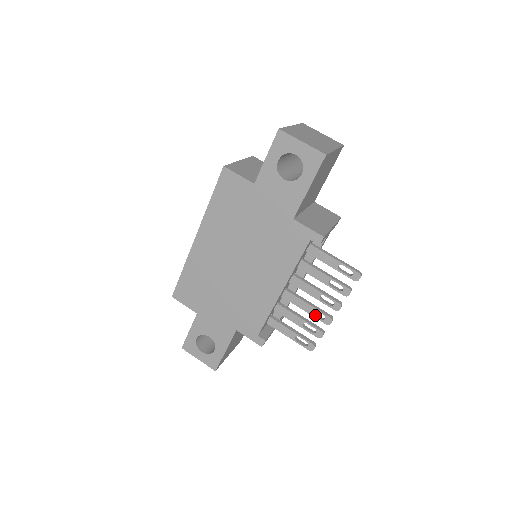
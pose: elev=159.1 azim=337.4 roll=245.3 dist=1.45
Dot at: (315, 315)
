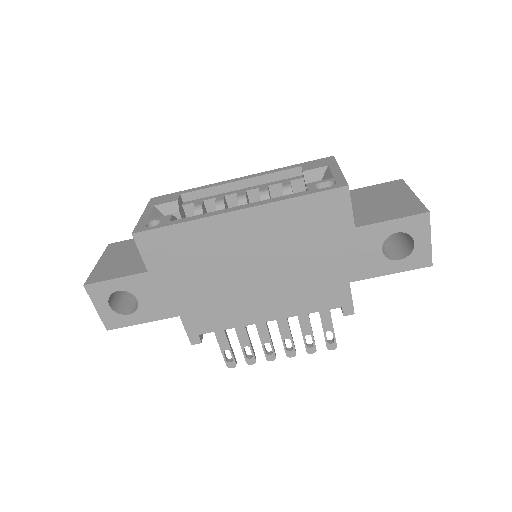
Dot at: occluded
